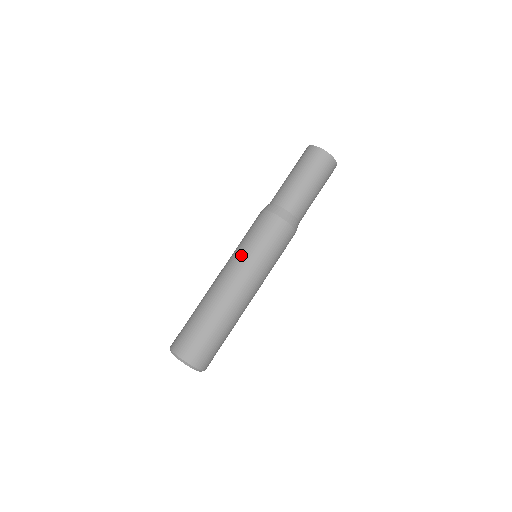
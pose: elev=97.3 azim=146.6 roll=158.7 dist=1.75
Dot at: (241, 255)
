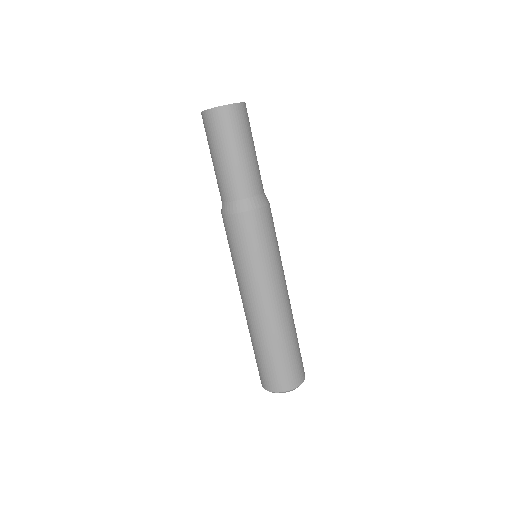
Dot at: (235, 272)
